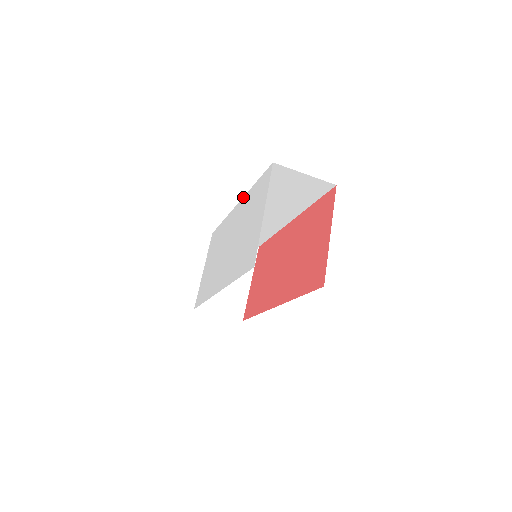
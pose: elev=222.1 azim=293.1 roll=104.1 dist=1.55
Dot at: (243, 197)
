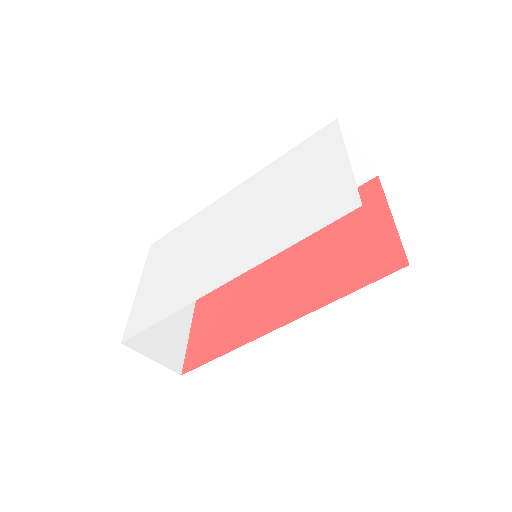
Dot at: (253, 175)
